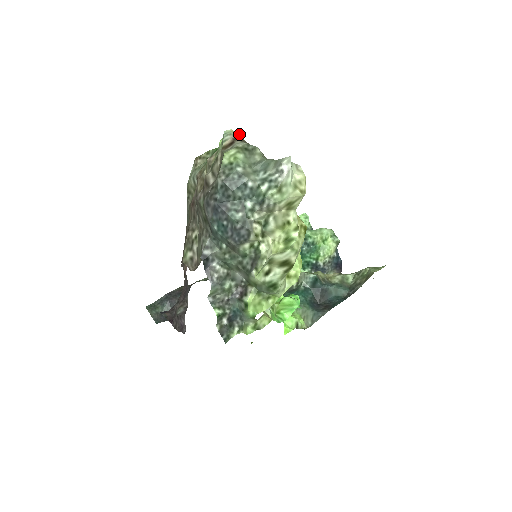
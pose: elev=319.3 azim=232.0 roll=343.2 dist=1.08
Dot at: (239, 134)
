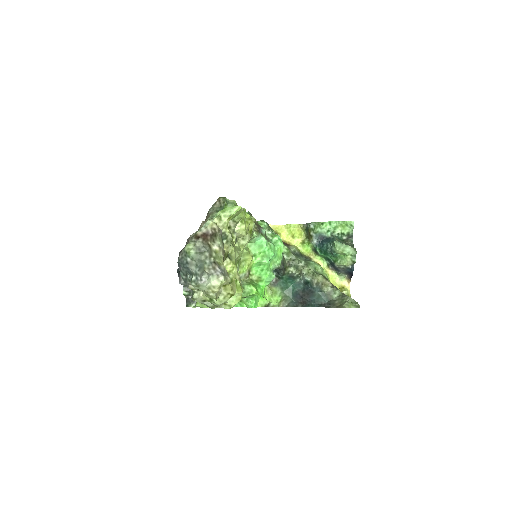
Dot at: (237, 210)
